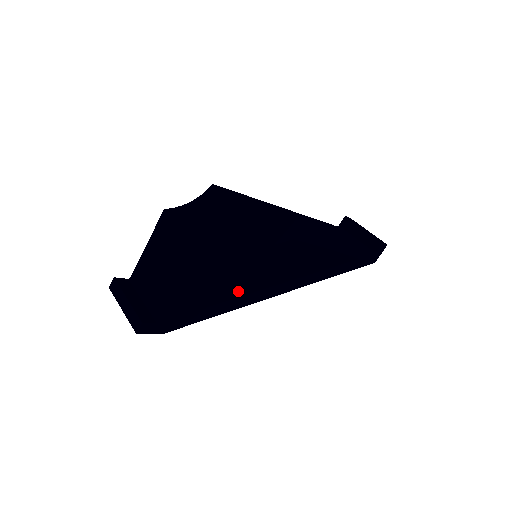
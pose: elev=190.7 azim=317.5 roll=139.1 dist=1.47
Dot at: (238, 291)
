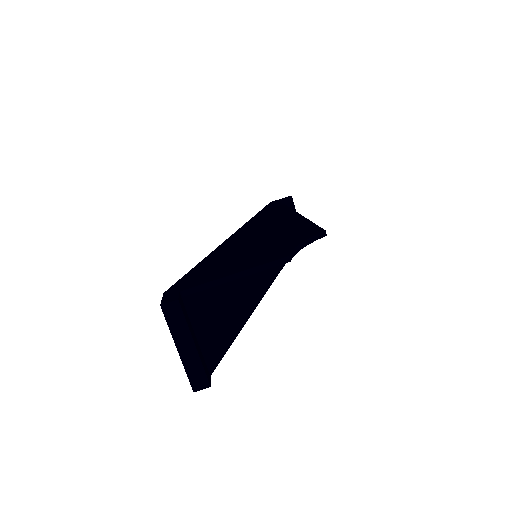
Dot at: (246, 311)
